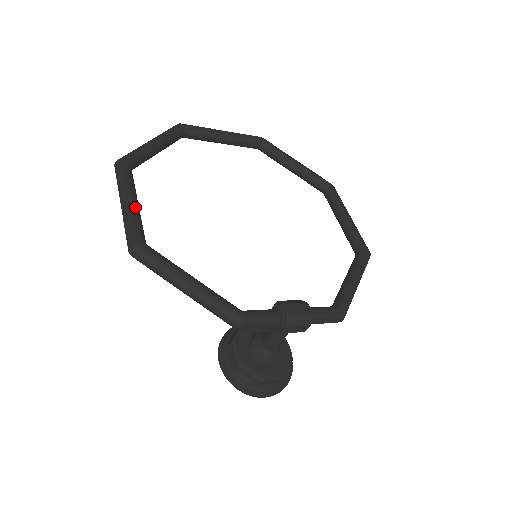
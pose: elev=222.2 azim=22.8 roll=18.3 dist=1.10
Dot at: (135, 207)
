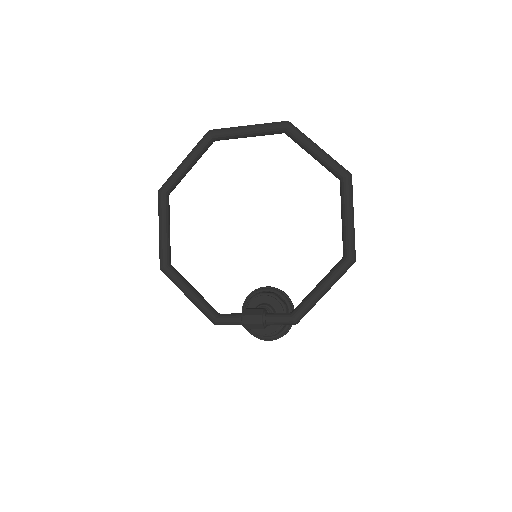
Dot at: (164, 236)
